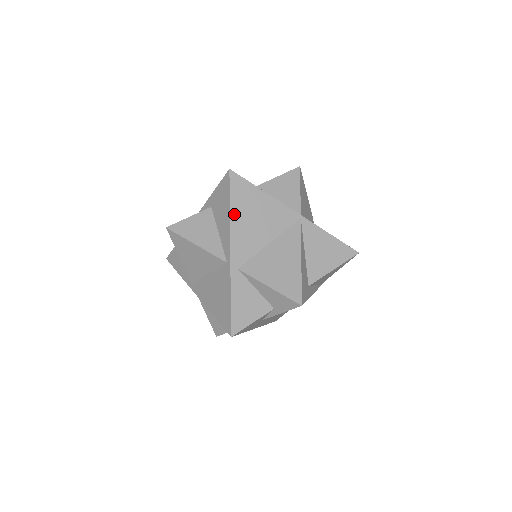
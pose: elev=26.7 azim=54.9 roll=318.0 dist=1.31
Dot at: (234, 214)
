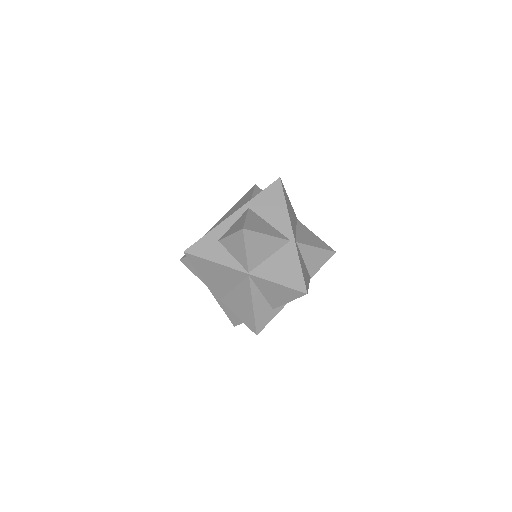
Dot at: (202, 275)
